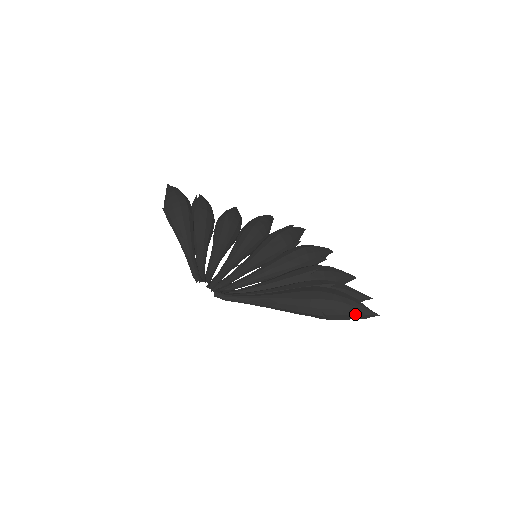
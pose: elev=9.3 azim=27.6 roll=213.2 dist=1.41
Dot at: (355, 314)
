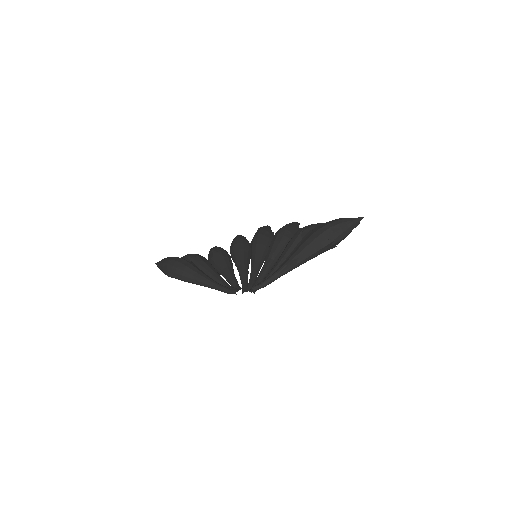
Dot at: (350, 226)
